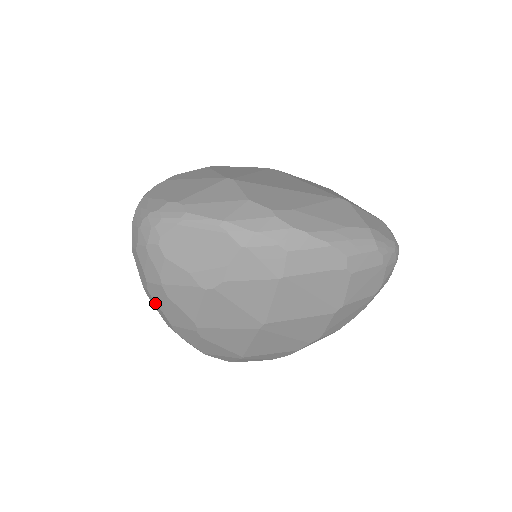
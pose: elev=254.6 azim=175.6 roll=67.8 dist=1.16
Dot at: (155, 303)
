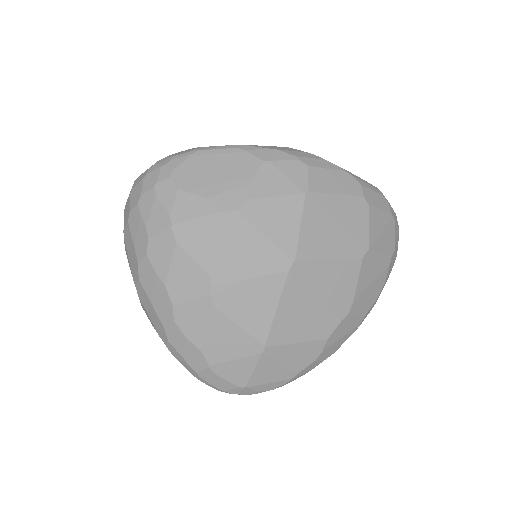
Dot at: (154, 275)
